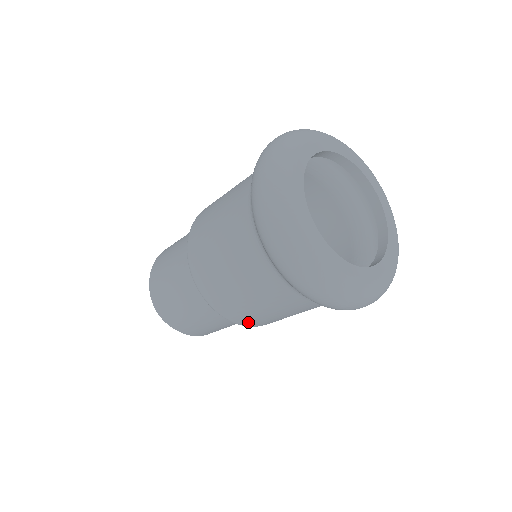
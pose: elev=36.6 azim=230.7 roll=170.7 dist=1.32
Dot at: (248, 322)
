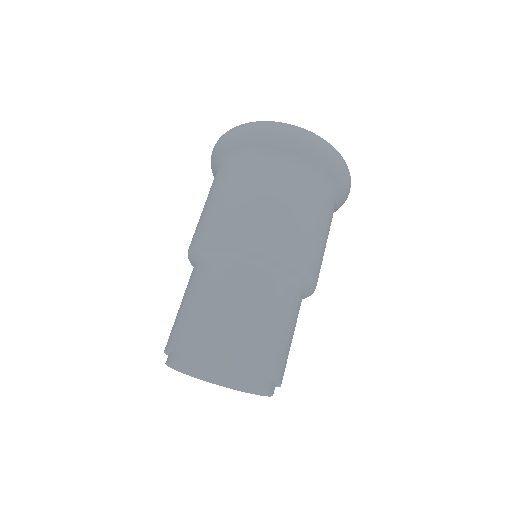
Dot at: (266, 238)
